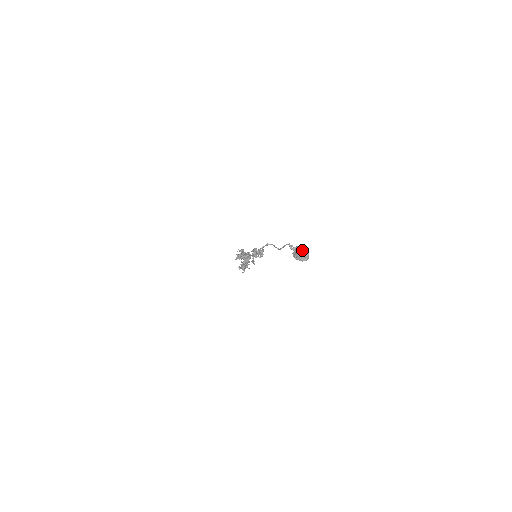
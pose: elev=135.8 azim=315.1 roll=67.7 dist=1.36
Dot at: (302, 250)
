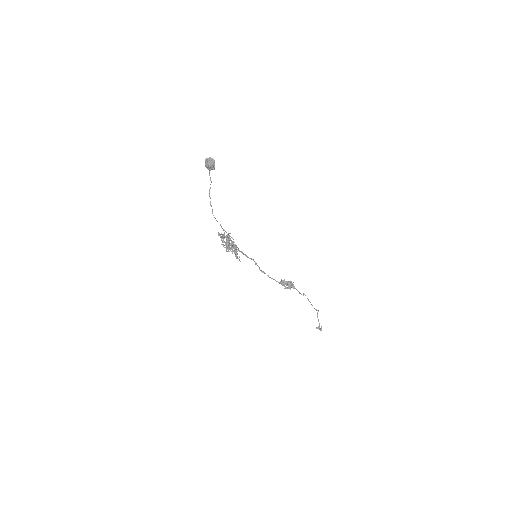
Dot at: (207, 158)
